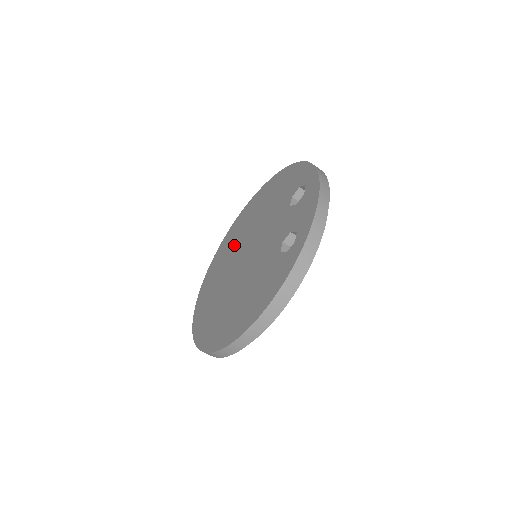
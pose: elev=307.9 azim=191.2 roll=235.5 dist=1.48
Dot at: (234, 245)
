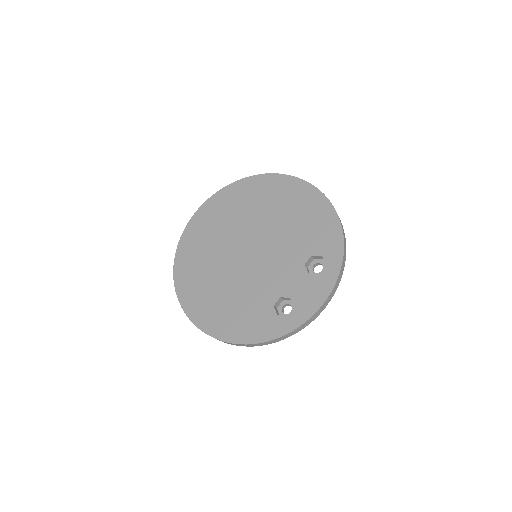
Dot at: (245, 214)
